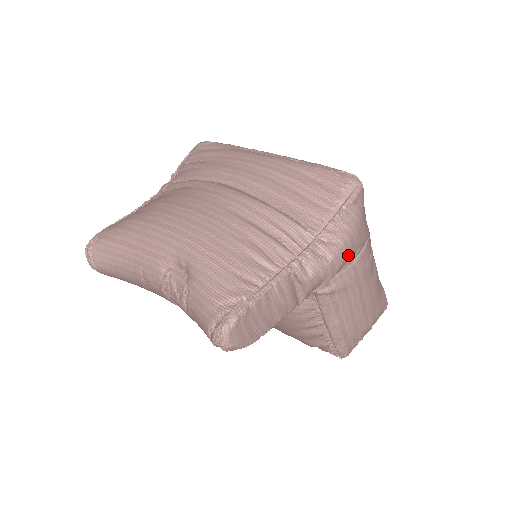
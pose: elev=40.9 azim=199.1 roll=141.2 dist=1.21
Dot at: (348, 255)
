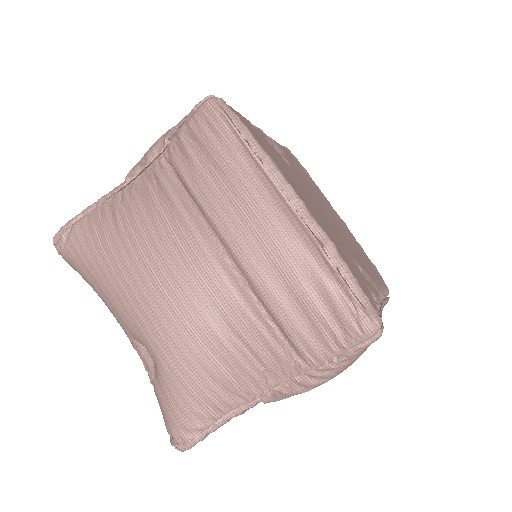
Dot at: occluded
